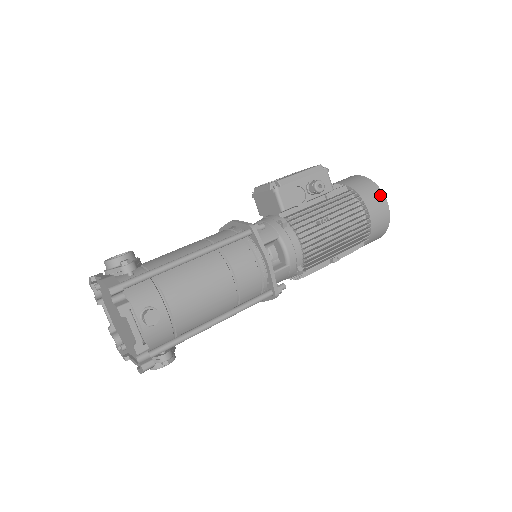
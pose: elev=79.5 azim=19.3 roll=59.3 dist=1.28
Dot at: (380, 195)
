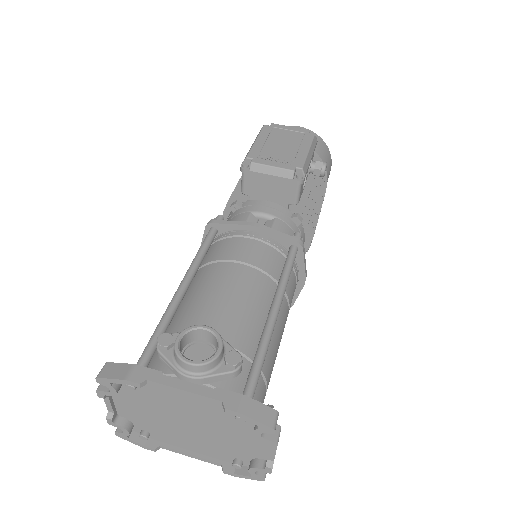
Dot at: (330, 160)
